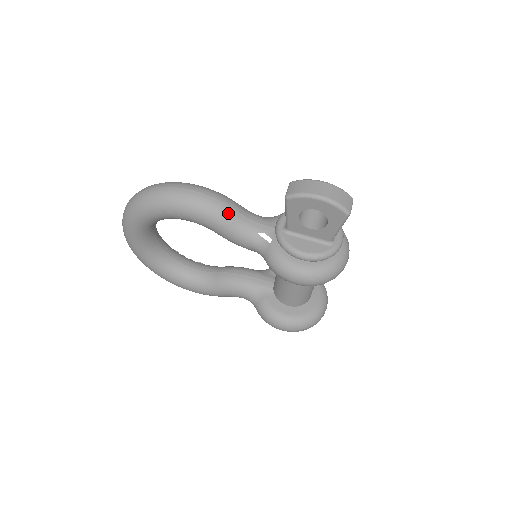
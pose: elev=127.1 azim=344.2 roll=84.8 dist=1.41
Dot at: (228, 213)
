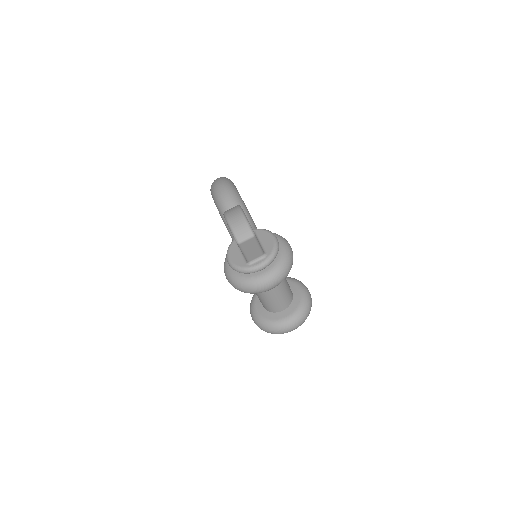
Dot at: occluded
